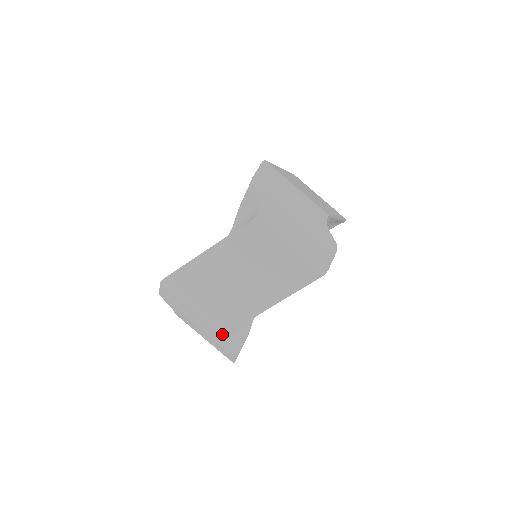
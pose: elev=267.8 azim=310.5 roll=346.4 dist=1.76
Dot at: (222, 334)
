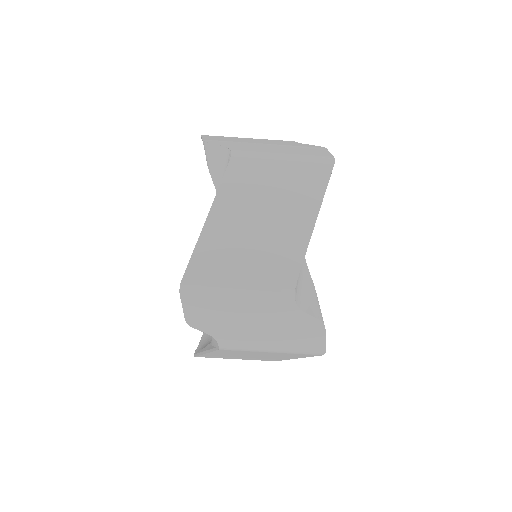
Dot at: (289, 298)
